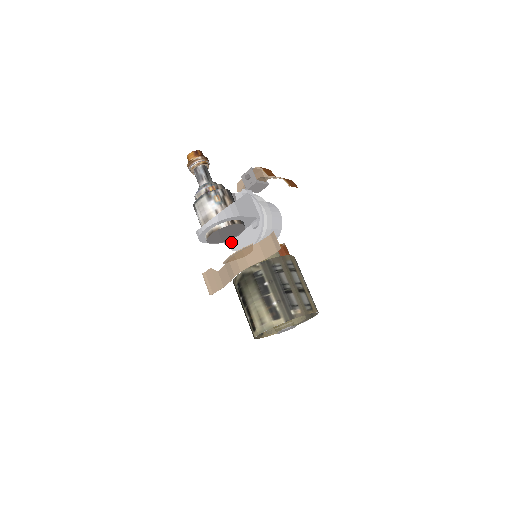
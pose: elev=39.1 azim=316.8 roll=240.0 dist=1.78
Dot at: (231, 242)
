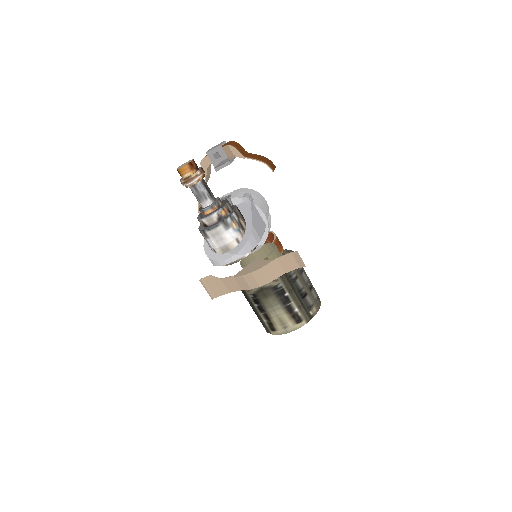
Dot at: occluded
